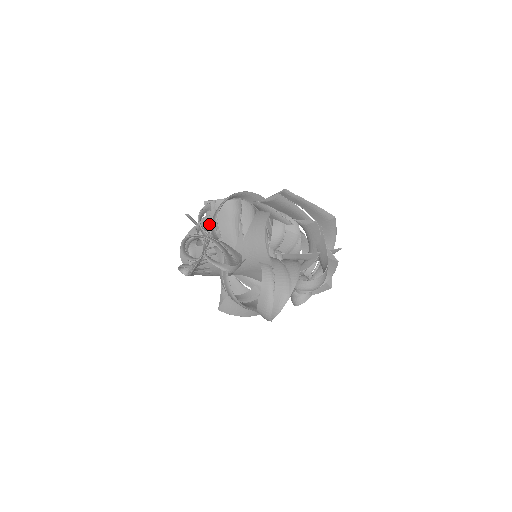
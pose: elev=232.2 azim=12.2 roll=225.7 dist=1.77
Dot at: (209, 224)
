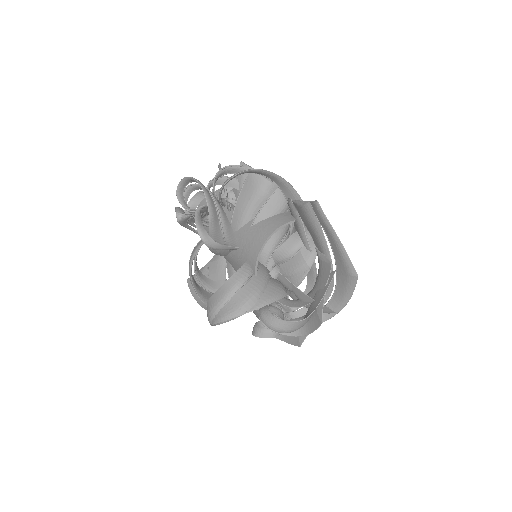
Dot at: (233, 189)
